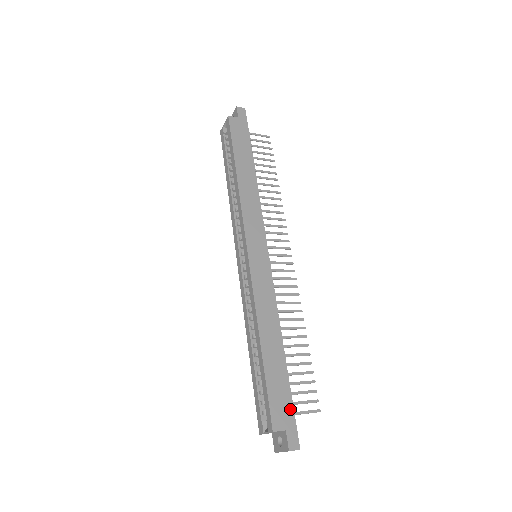
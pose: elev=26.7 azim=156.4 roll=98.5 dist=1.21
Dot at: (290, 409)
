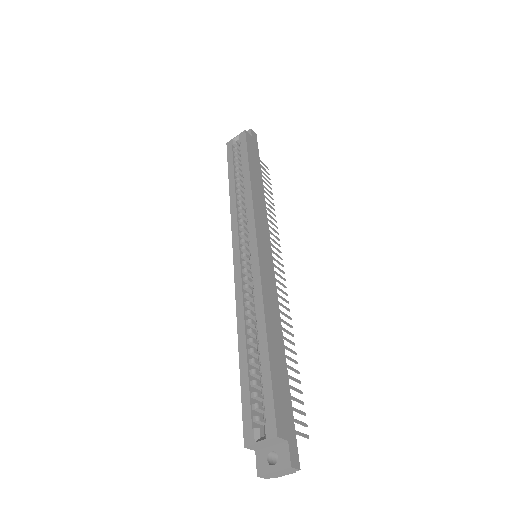
Dot at: (291, 418)
